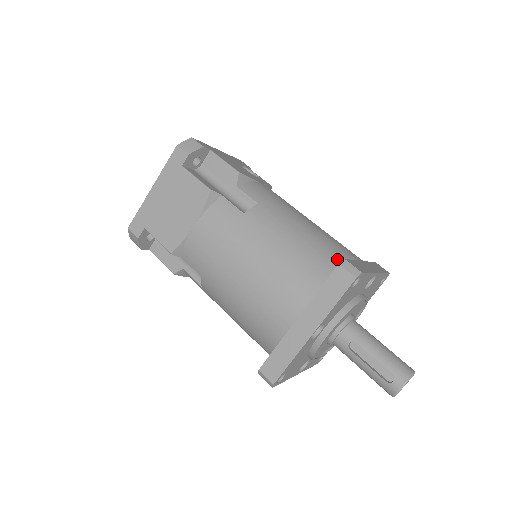
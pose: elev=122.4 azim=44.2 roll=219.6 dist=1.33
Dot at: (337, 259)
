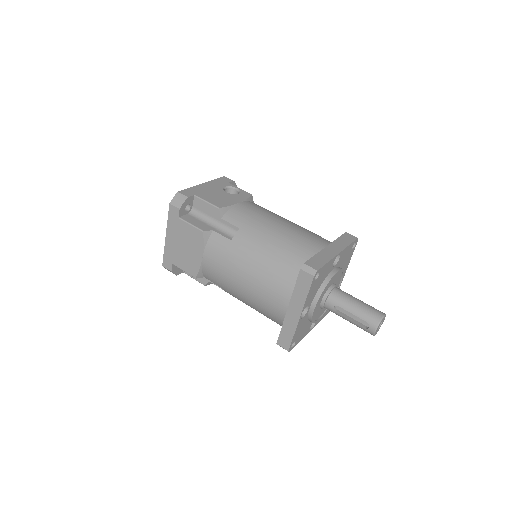
Dot at: (304, 256)
